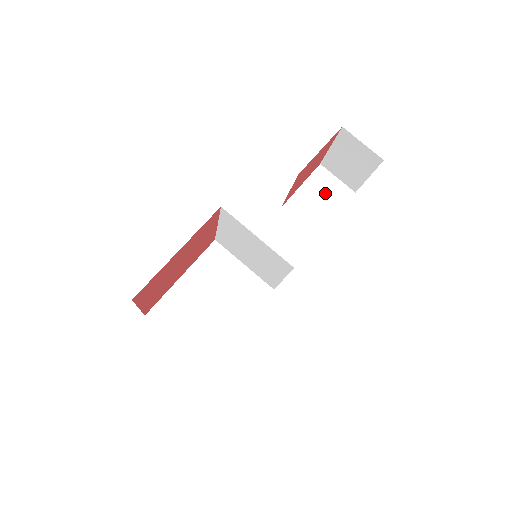
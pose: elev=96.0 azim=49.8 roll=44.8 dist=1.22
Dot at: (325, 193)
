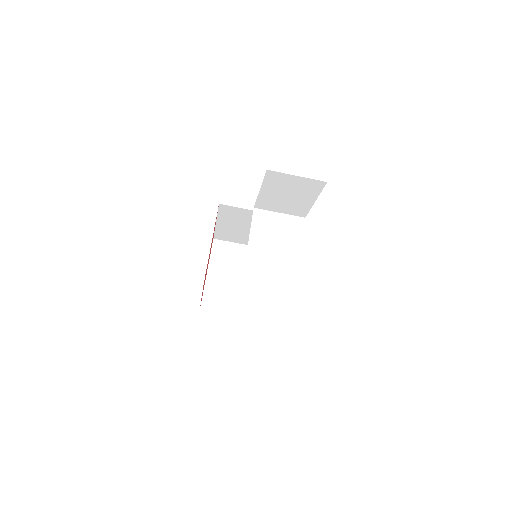
Dot at: (291, 190)
